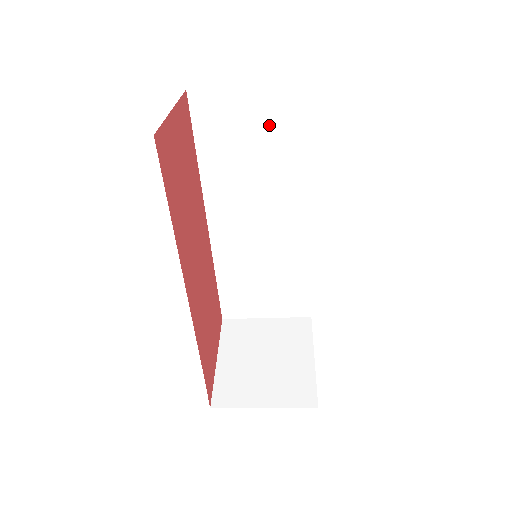
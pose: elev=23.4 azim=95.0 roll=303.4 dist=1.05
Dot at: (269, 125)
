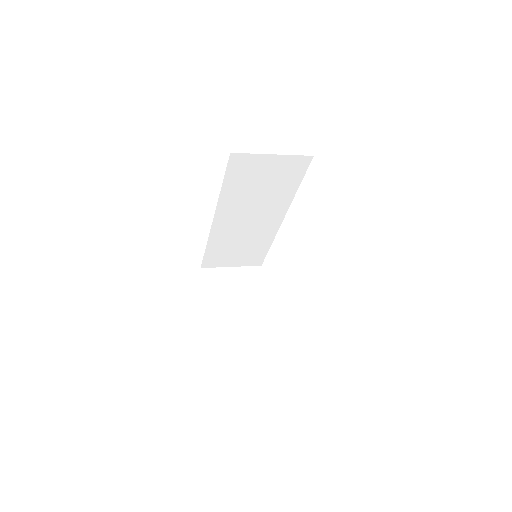
Dot at: (278, 174)
